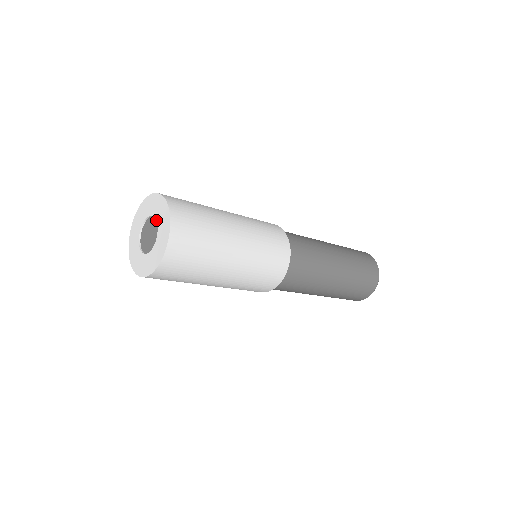
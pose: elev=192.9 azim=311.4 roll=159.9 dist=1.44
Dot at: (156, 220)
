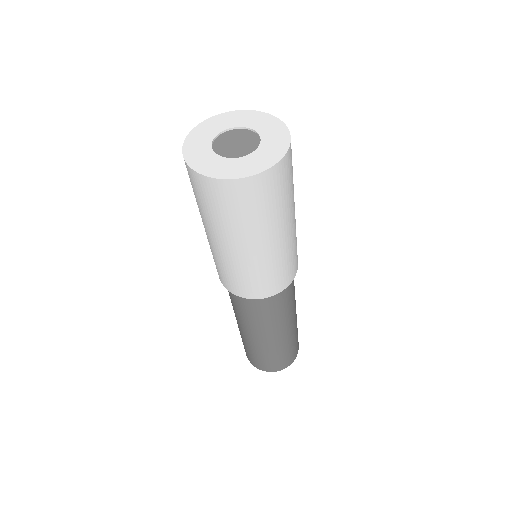
Dot at: (261, 138)
